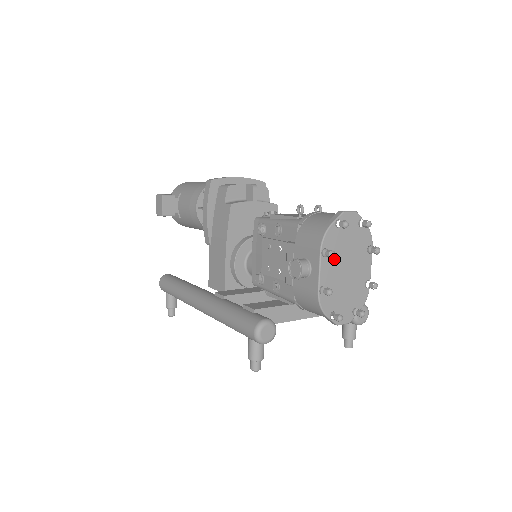
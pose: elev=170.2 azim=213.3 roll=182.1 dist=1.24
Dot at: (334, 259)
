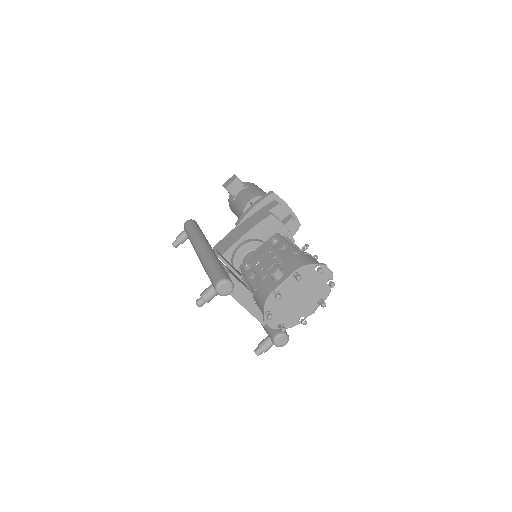
Dot at: (297, 284)
